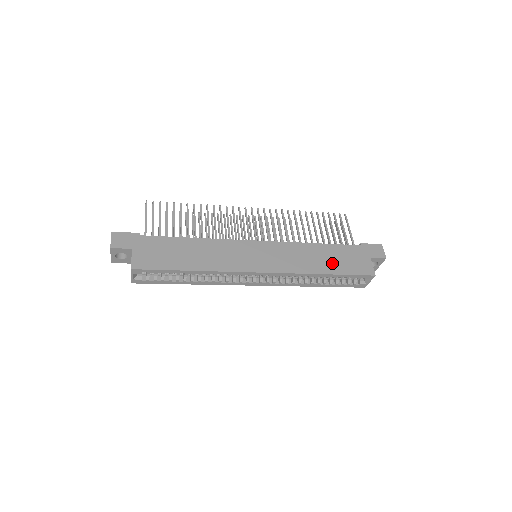
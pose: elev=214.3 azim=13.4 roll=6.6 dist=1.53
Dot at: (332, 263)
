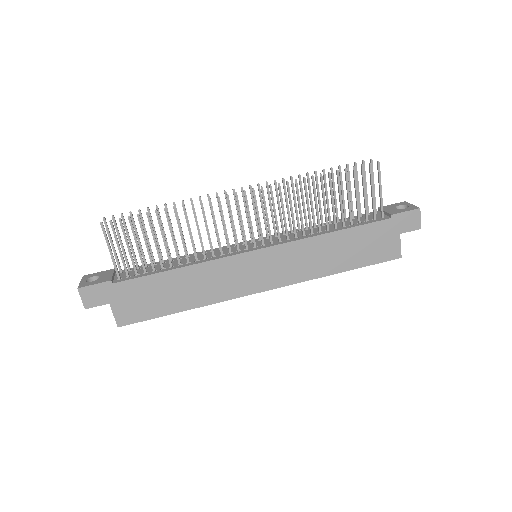
Dot at: (349, 256)
